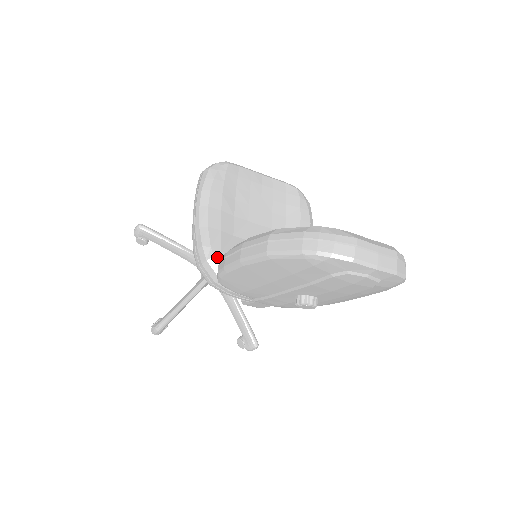
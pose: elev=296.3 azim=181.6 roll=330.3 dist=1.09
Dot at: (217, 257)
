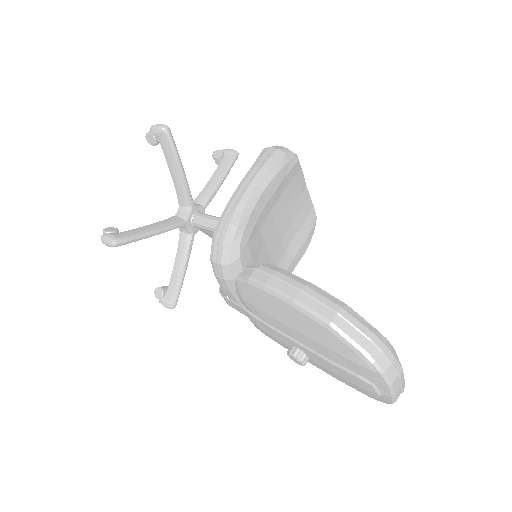
Dot at: (242, 246)
